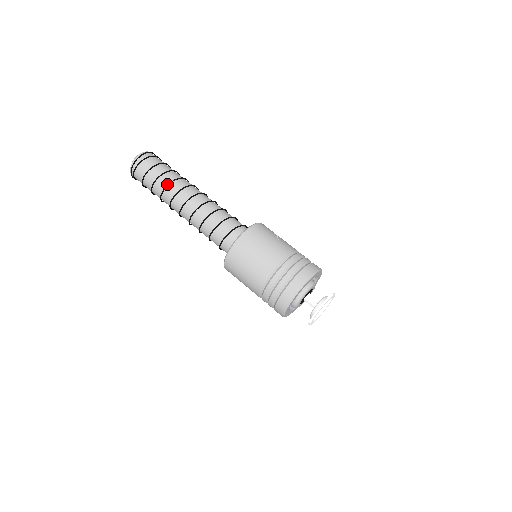
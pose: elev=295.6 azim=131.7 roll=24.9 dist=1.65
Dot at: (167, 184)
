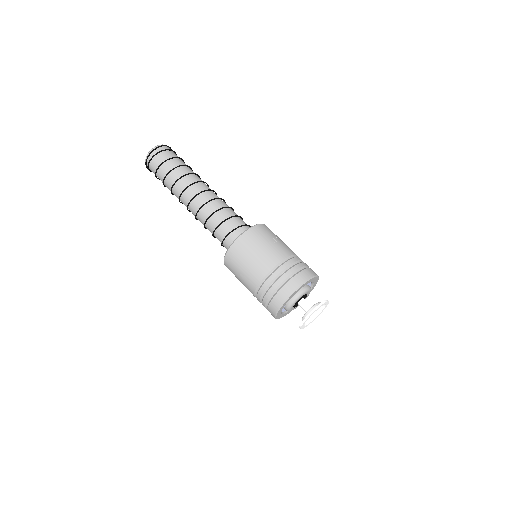
Dot at: (176, 180)
